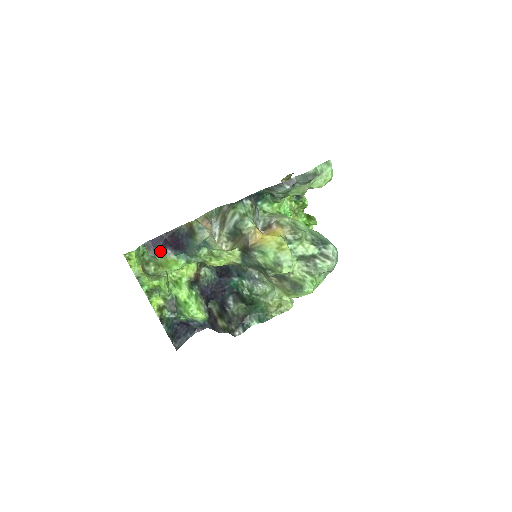
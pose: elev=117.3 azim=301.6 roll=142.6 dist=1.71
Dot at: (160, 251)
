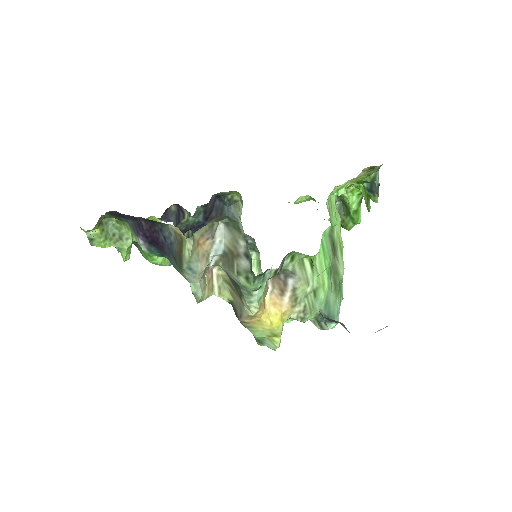
Dot at: (129, 222)
